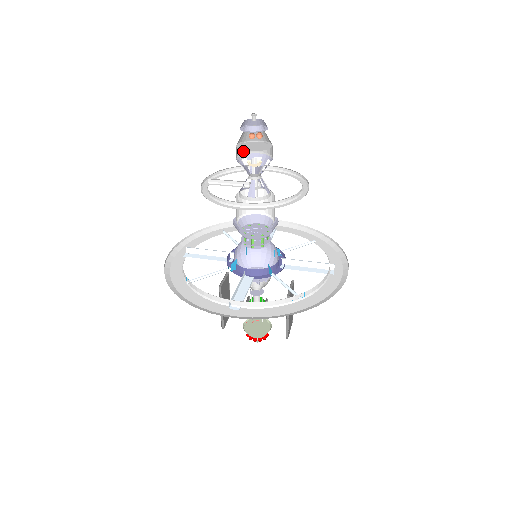
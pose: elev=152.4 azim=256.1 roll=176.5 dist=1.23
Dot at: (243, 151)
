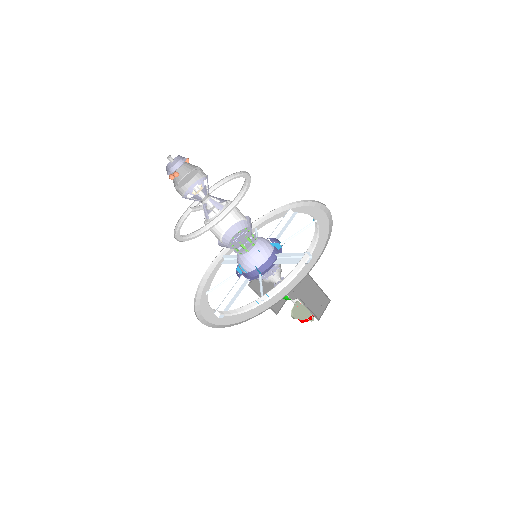
Dot at: (192, 180)
